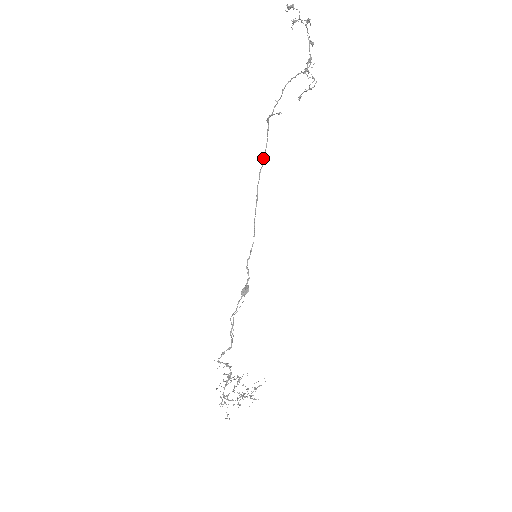
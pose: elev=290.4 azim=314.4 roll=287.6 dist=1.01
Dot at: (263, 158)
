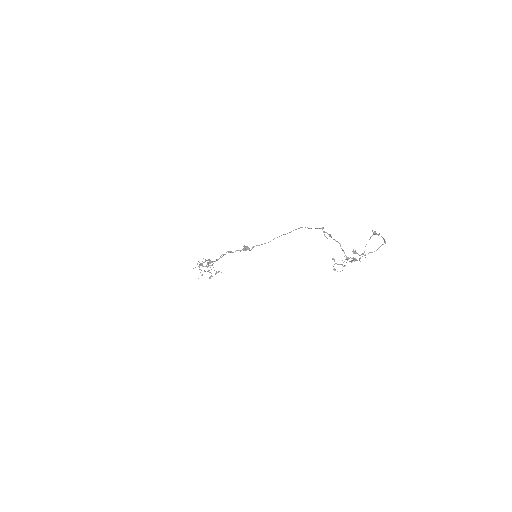
Dot at: (309, 228)
